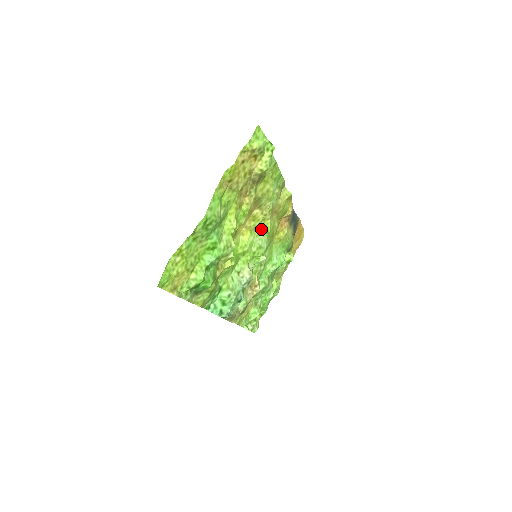
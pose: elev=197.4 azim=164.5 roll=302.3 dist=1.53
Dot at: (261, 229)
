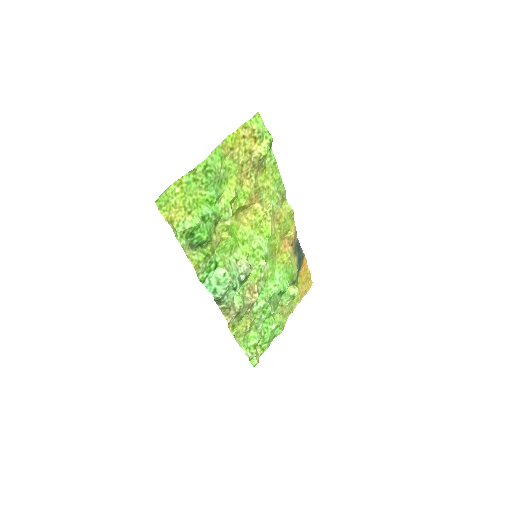
Dot at: (262, 229)
